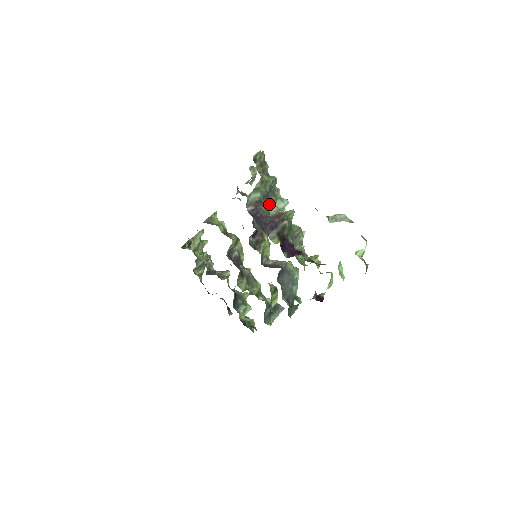
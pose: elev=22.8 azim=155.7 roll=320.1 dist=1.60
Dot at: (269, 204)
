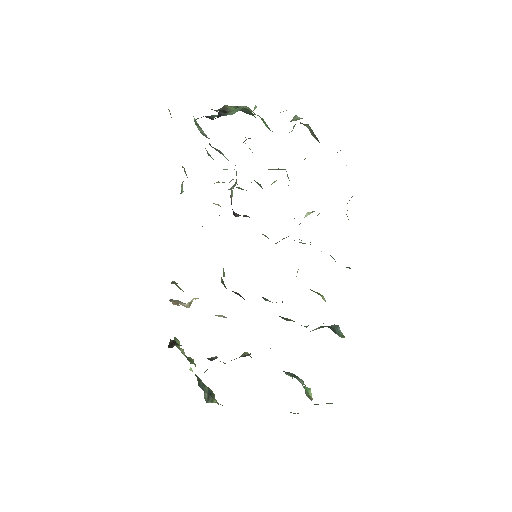
Dot at: occluded
